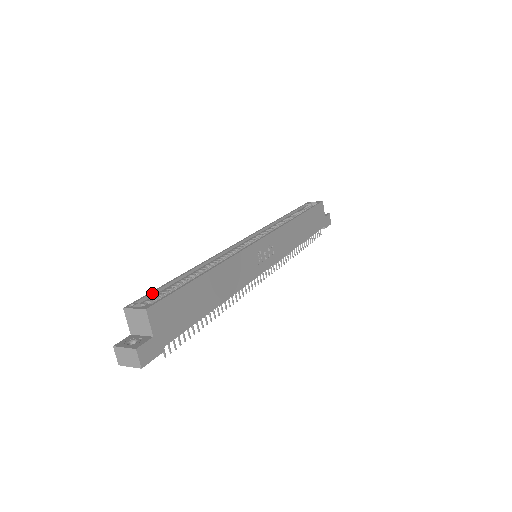
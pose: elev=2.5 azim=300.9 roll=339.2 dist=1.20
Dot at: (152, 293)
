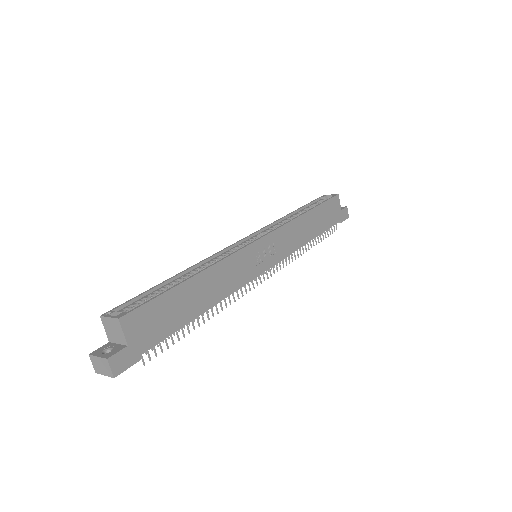
Dot at: (133, 300)
